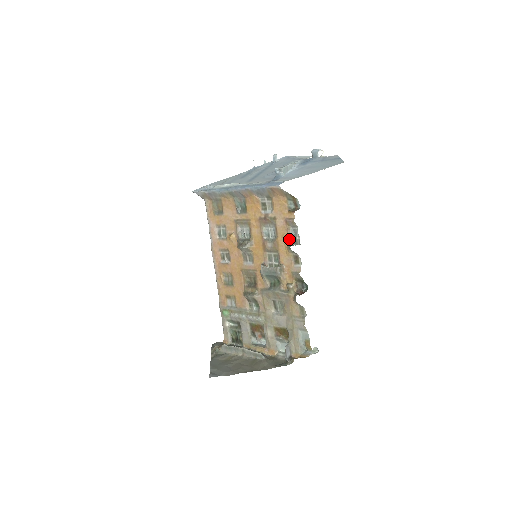
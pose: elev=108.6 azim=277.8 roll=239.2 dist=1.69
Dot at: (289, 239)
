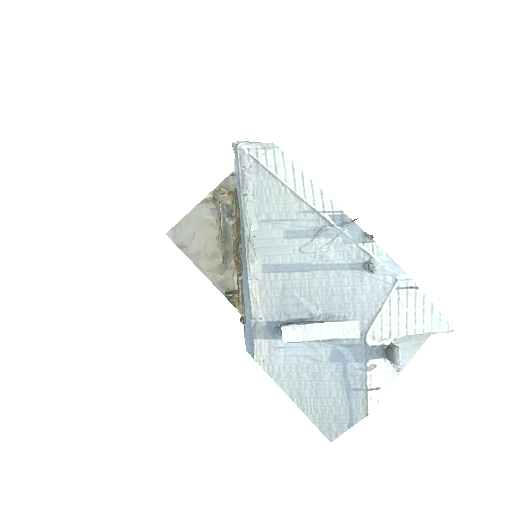
Dot at: occluded
